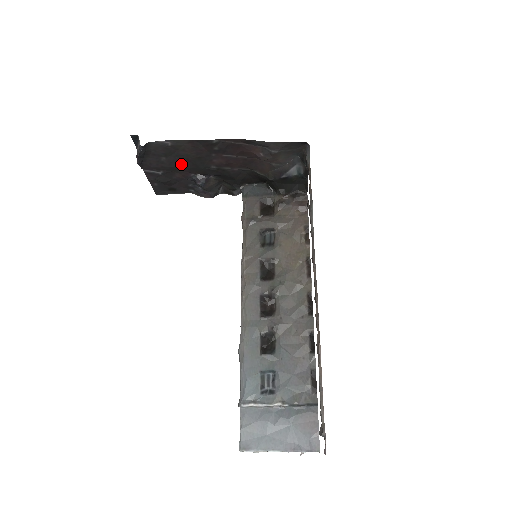
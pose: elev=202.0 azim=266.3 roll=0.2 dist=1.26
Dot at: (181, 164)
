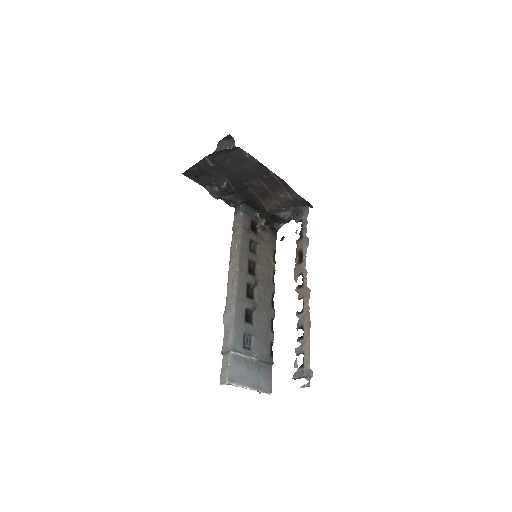
Dot at: (232, 170)
